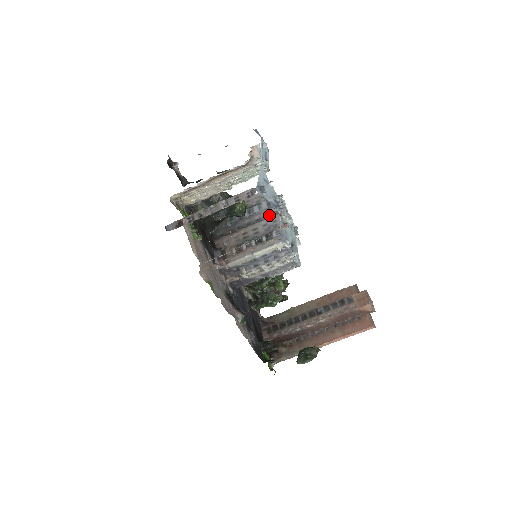
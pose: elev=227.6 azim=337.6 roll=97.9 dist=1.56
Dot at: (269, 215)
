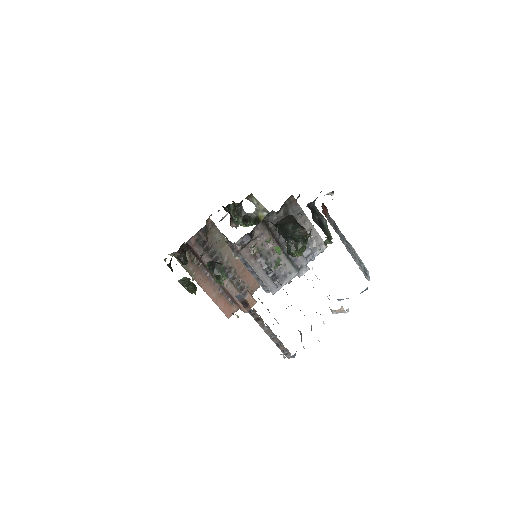
Dot at: (297, 261)
